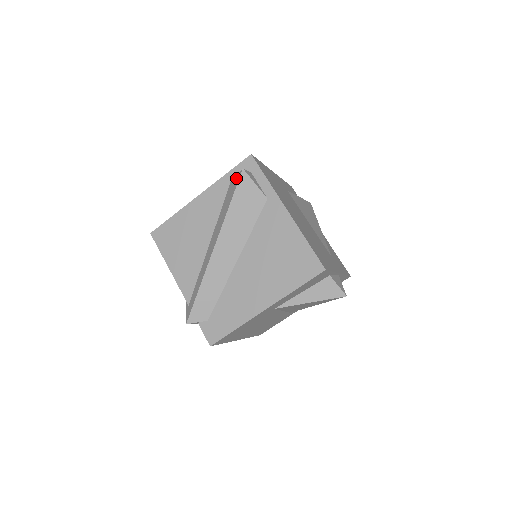
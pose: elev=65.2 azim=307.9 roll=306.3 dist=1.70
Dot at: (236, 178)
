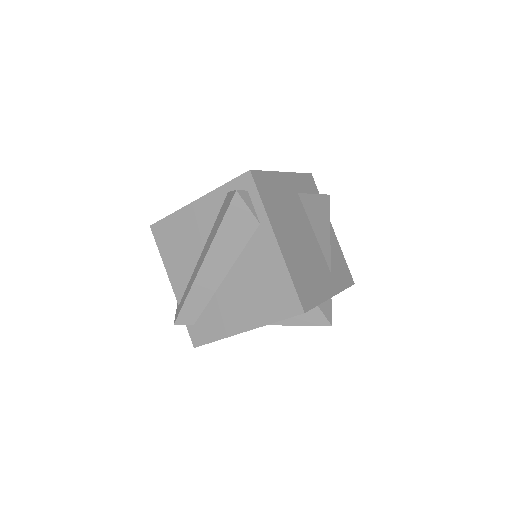
Dot at: (230, 196)
